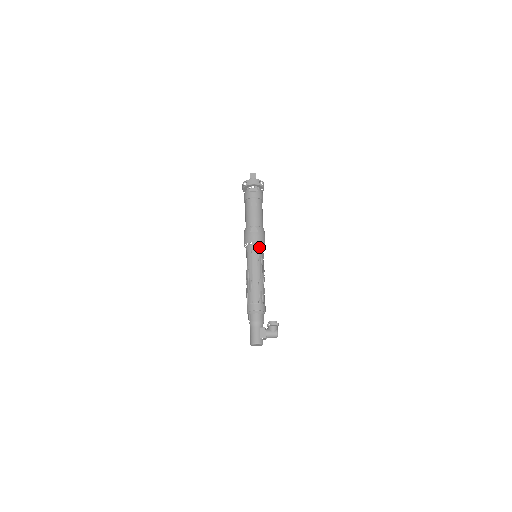
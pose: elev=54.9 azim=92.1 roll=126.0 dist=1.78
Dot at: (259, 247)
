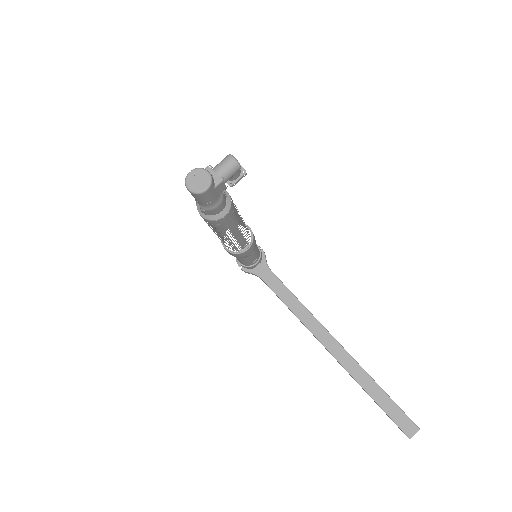
Dot at: occluded
